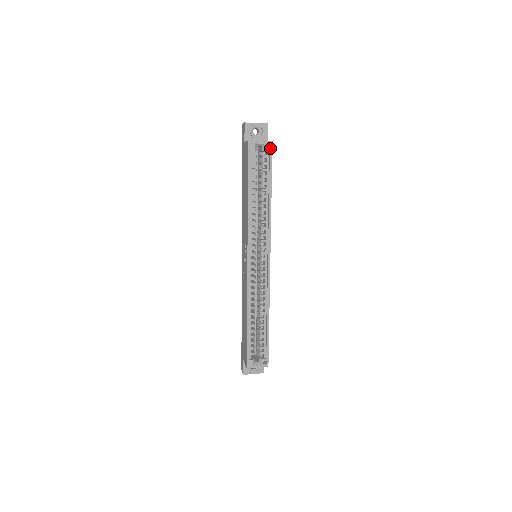
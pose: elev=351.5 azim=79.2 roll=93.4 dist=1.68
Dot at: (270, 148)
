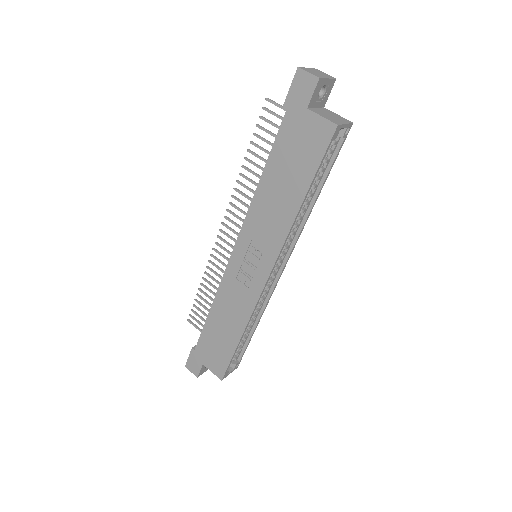
Dot at: (347, 133)
